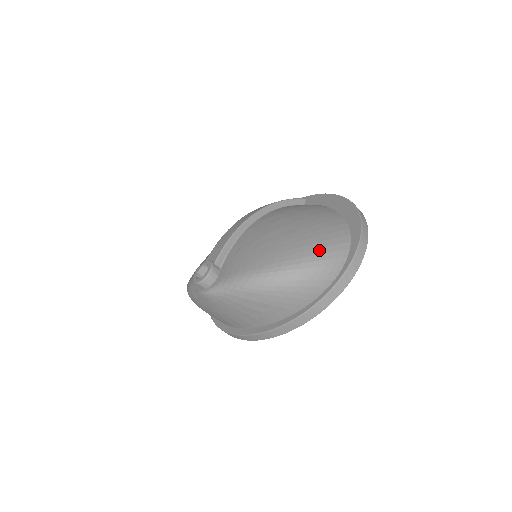
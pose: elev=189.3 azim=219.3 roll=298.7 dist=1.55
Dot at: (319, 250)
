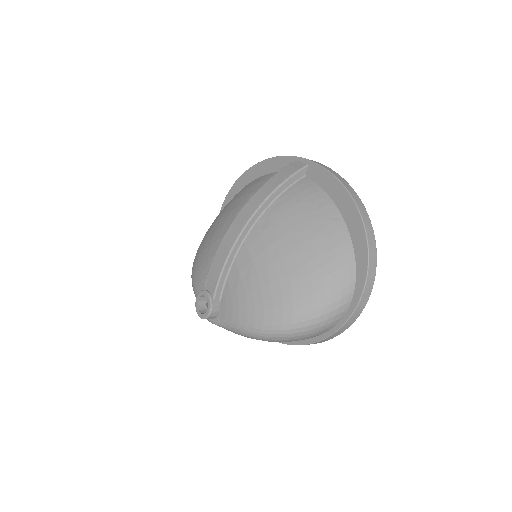
Dot at: (320, 303)
